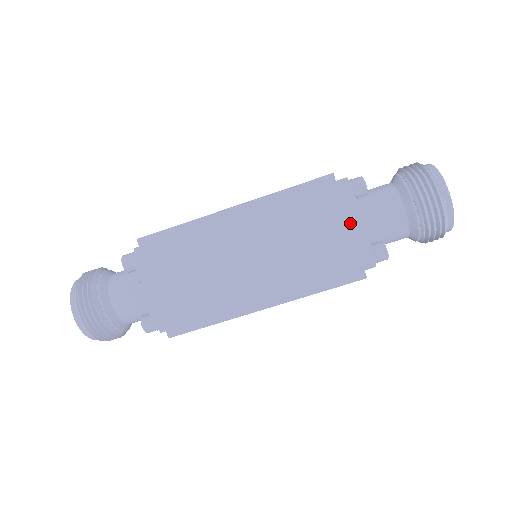
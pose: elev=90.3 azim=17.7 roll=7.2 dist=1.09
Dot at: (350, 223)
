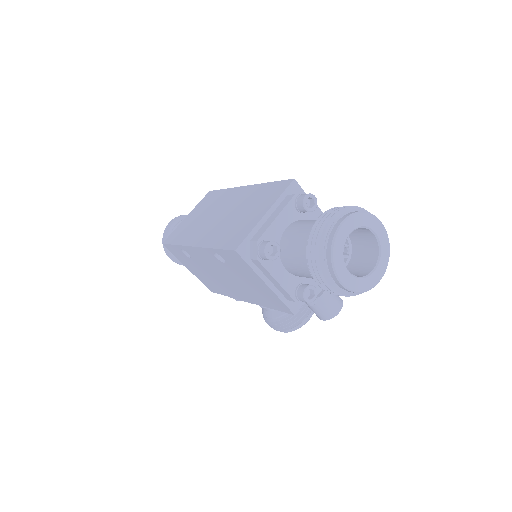
Dot at: (271, 216)
